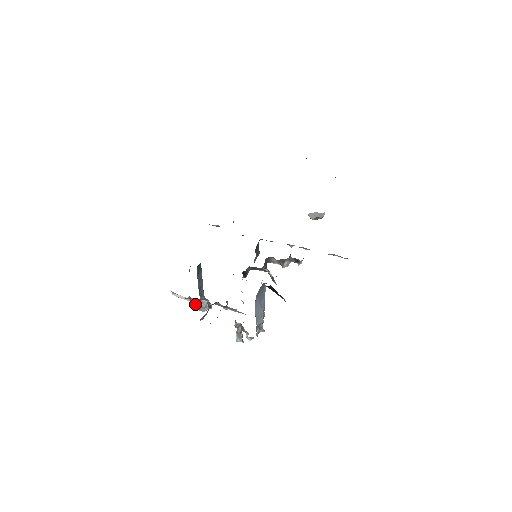
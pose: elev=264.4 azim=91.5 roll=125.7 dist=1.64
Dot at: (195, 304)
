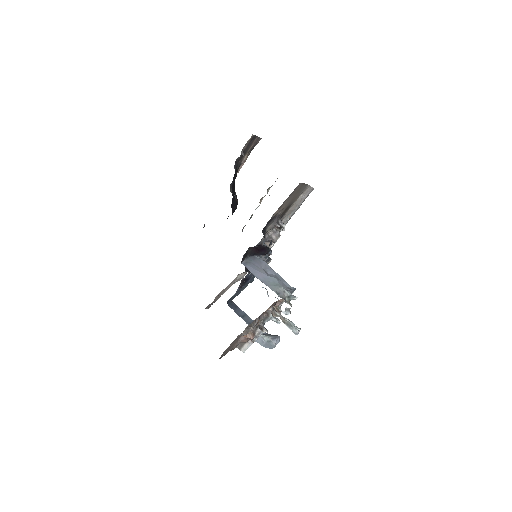
Dot at: (252, 338)
